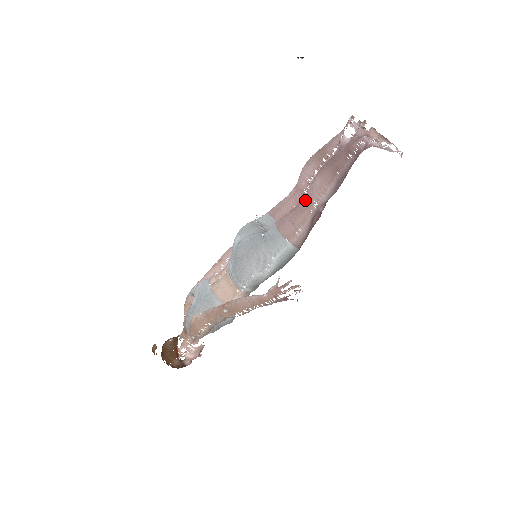
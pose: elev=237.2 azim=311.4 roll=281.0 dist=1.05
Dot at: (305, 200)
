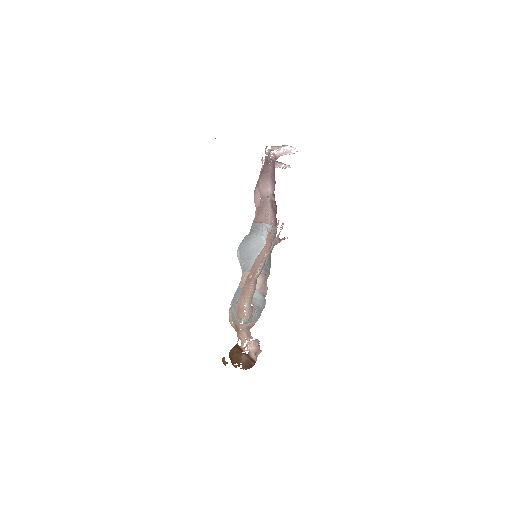
Dot at: (261, 199)
